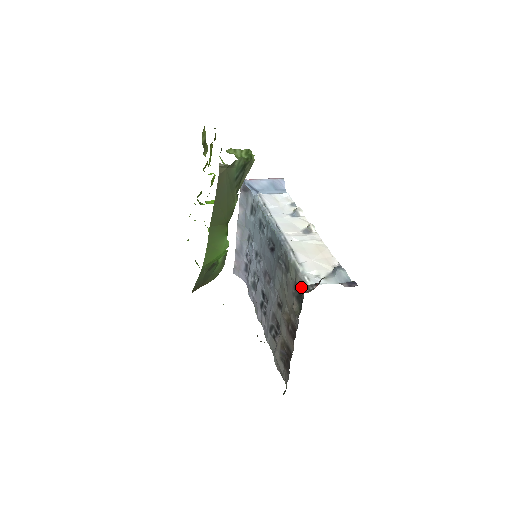
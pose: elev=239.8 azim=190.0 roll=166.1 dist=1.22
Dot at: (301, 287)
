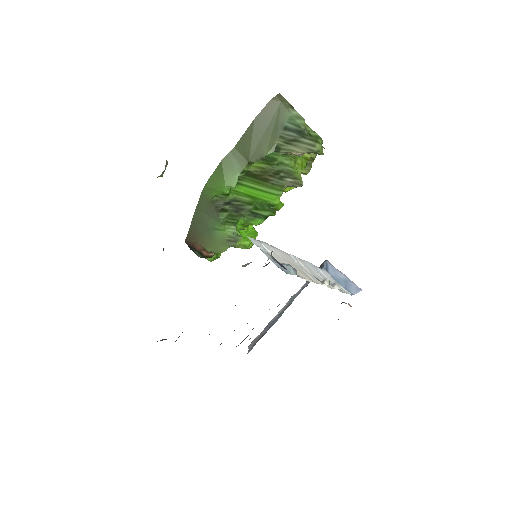
Dot at: occluded
